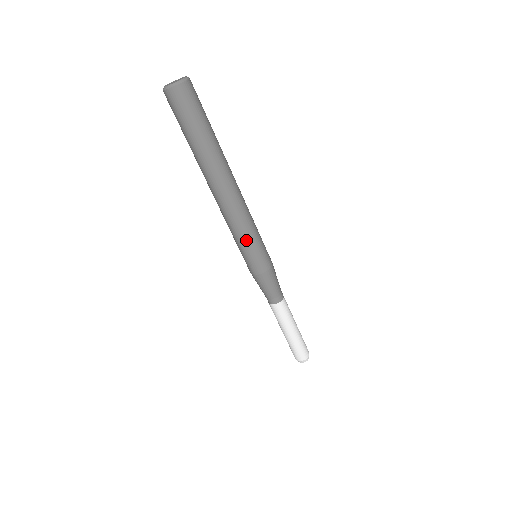
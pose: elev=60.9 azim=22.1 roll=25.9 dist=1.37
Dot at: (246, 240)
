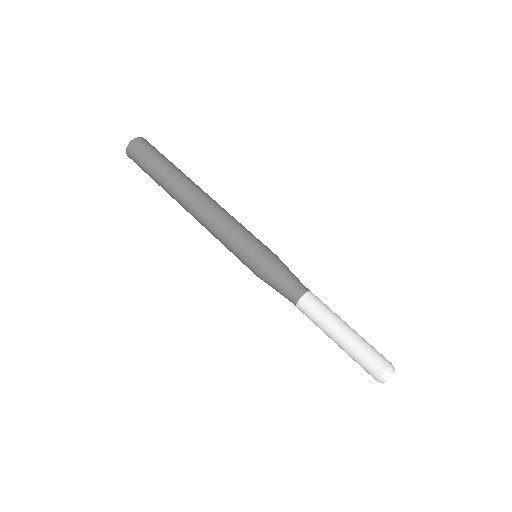
Dot at: (241, 227)
